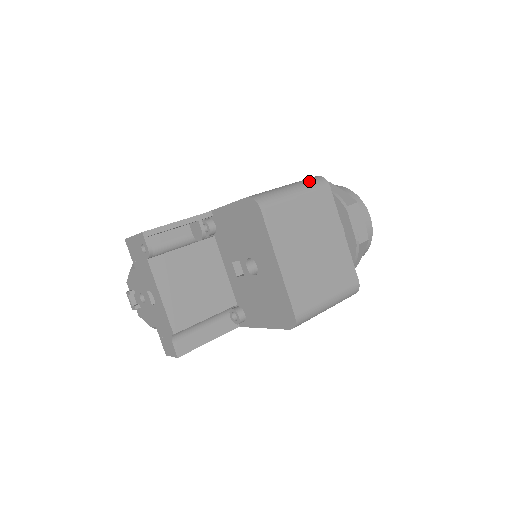
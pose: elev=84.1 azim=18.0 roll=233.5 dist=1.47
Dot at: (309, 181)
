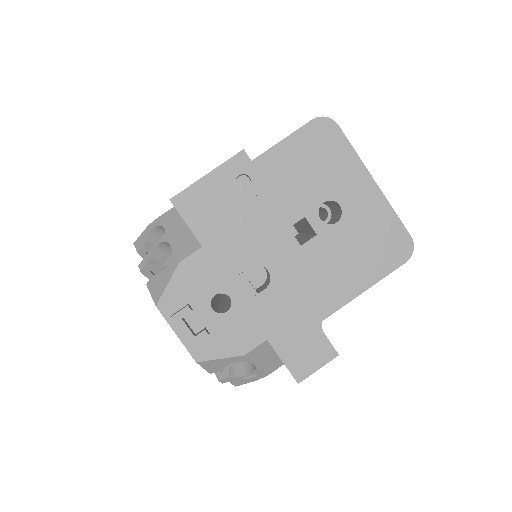
Dot at: occluded
